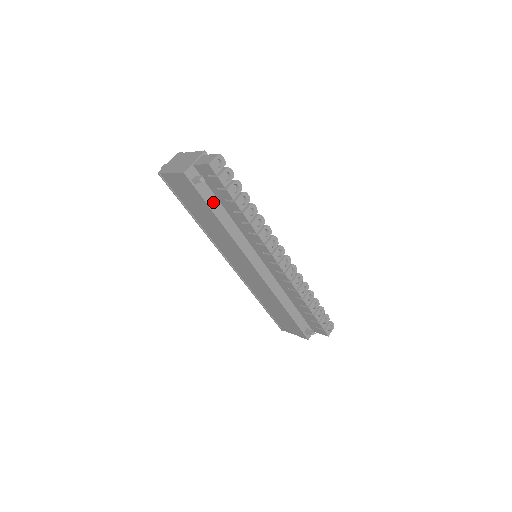
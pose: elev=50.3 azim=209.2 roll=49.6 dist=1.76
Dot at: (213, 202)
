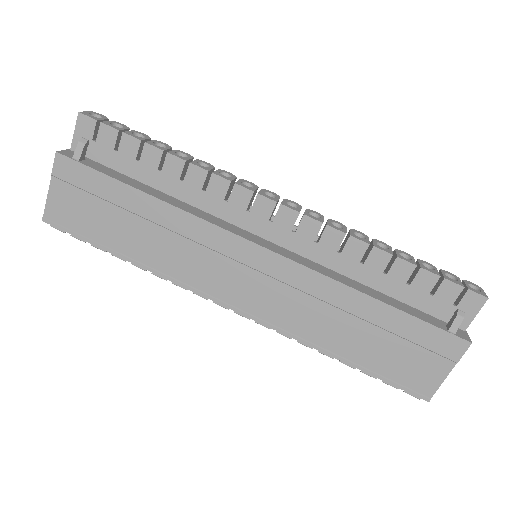
Dot at: (124, 179)
